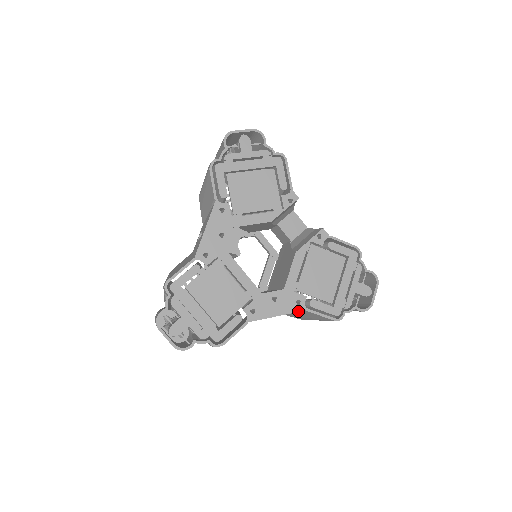
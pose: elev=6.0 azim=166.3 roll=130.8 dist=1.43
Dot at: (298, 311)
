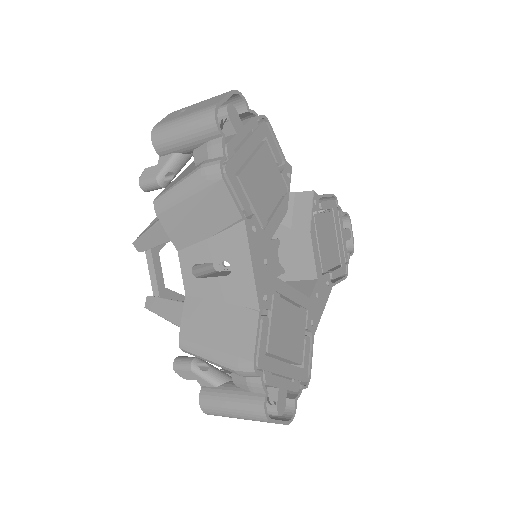
Dot at: (330, 292)
